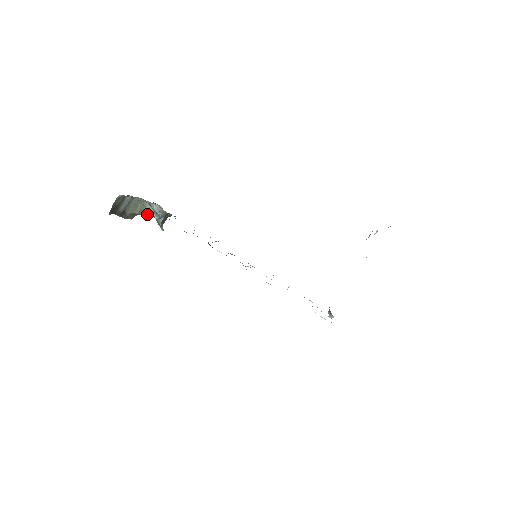
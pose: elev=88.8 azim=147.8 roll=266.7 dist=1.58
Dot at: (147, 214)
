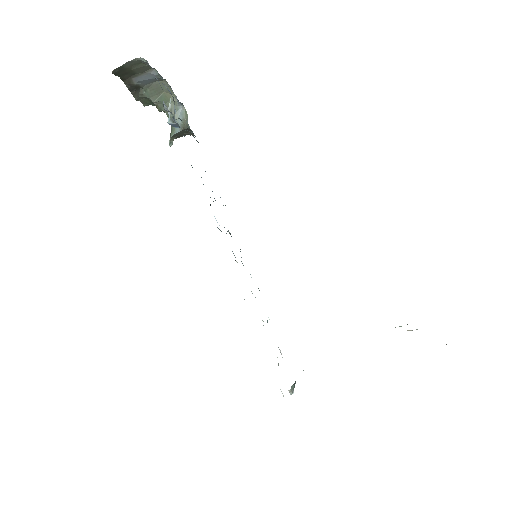
Dot at: occluded
